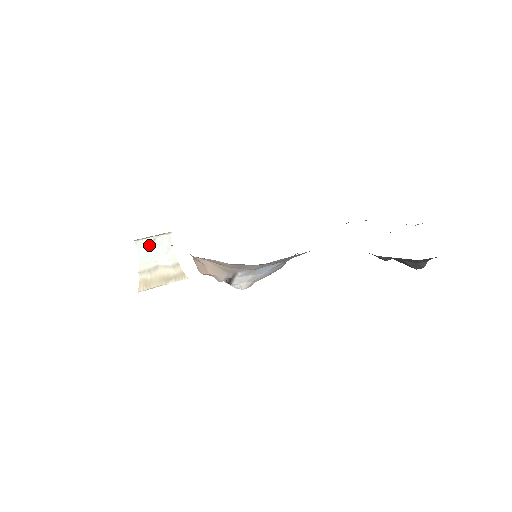
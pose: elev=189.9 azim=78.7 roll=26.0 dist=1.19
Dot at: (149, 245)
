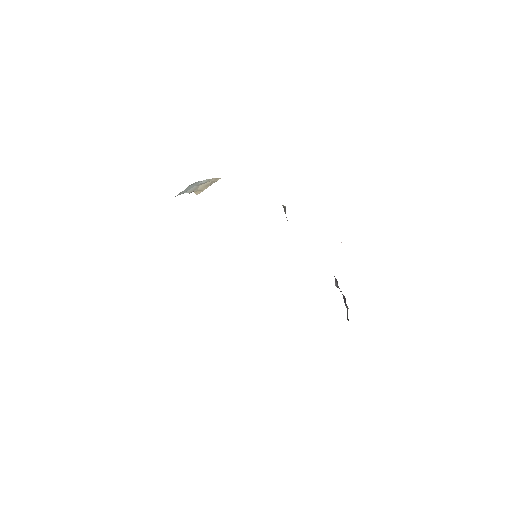
Dot at: (184, 191)
